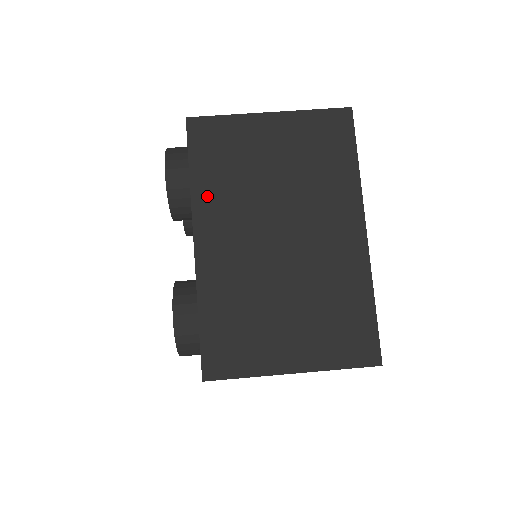
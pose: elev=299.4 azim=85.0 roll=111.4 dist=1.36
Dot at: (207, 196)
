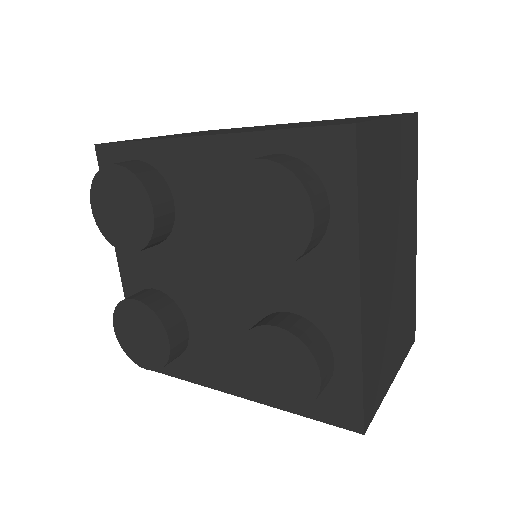
Dot at: (170, 137)
